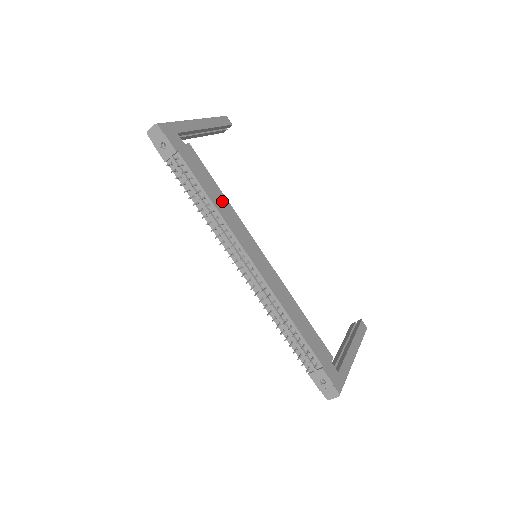
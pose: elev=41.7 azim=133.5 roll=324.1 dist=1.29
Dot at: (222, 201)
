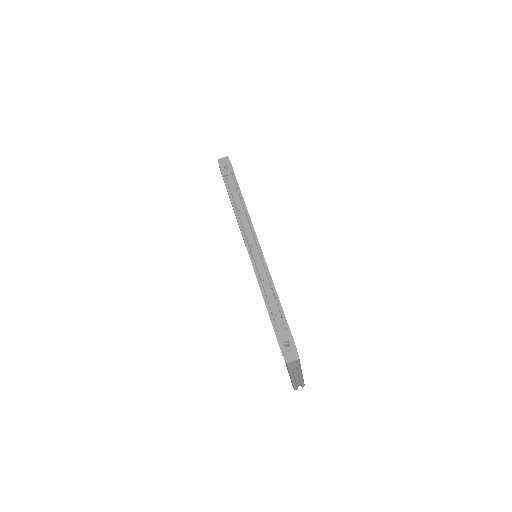
Dot at: occluded
